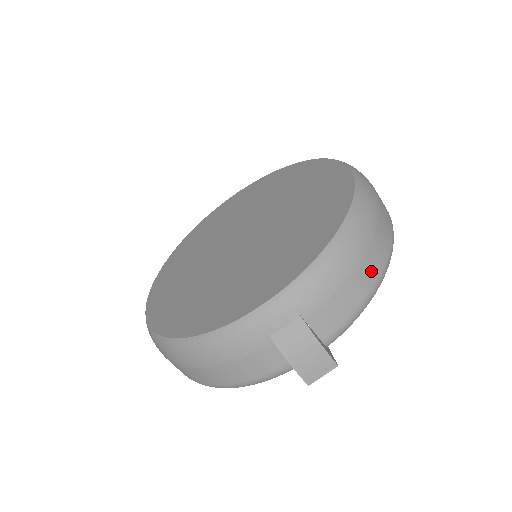
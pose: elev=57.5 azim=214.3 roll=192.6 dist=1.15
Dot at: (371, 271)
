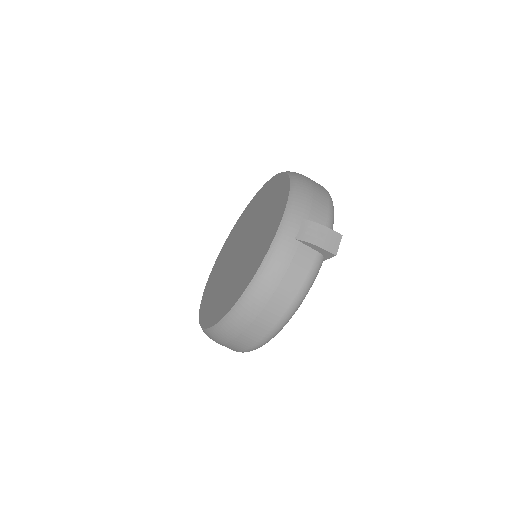
Dot at: (322, 192)
